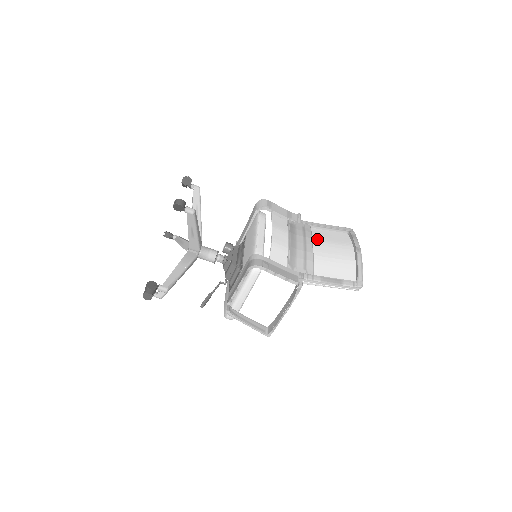
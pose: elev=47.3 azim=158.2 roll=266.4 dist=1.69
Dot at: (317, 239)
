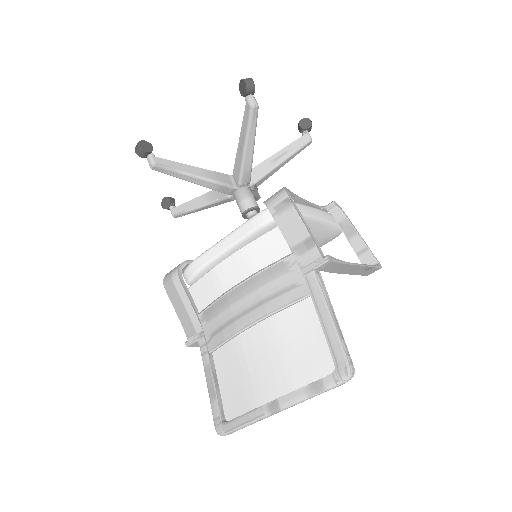
Dot at: (277, 322)
